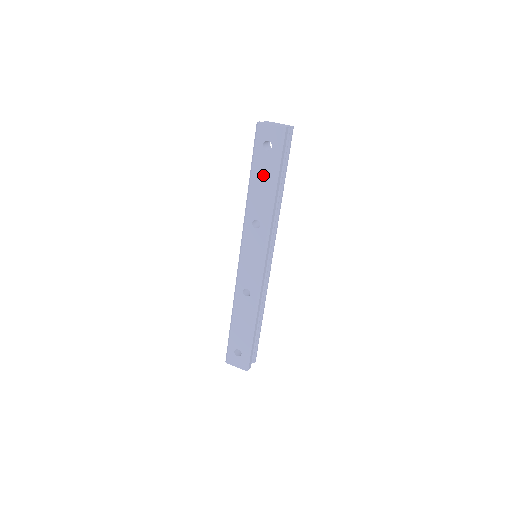
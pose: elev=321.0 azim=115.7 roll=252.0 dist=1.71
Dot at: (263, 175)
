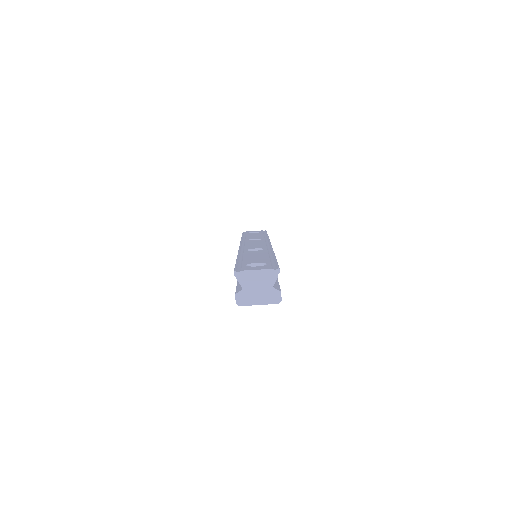
Dot at: occluded
